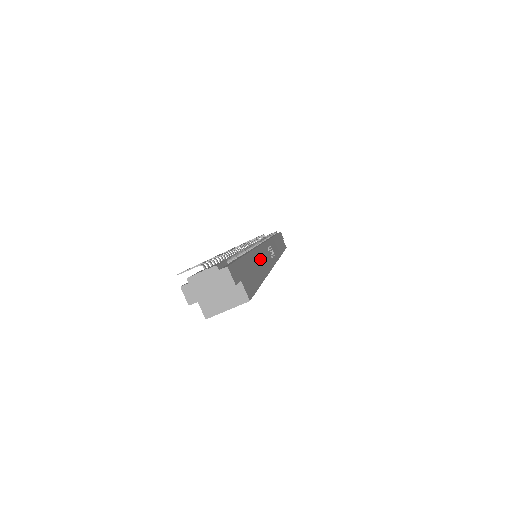
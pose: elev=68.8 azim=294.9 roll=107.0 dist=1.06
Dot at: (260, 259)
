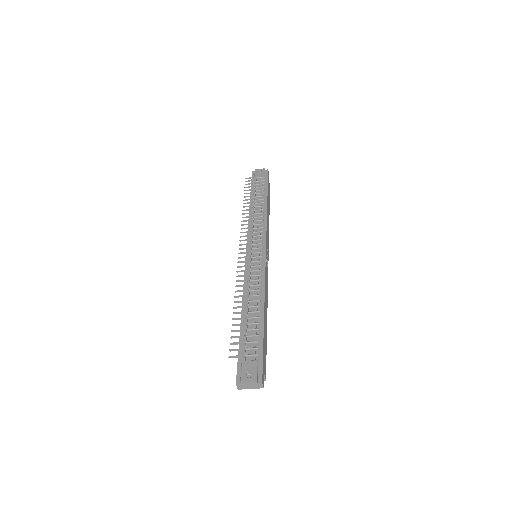
Dot at: (266, 302)
